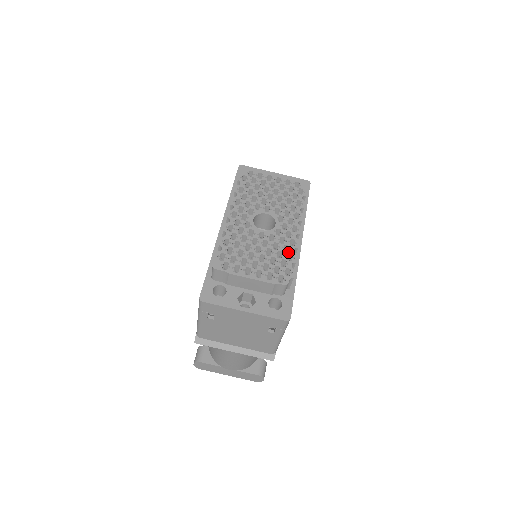
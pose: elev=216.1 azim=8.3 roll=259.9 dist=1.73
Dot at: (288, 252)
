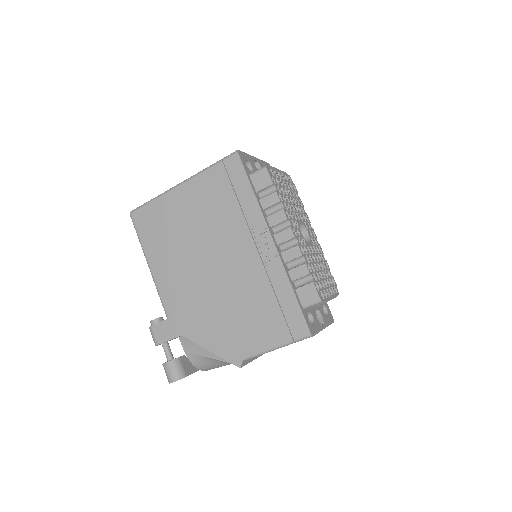
Dot at: (324, 261)
